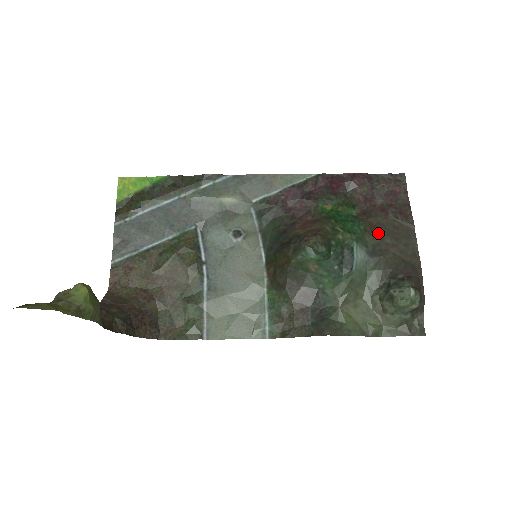
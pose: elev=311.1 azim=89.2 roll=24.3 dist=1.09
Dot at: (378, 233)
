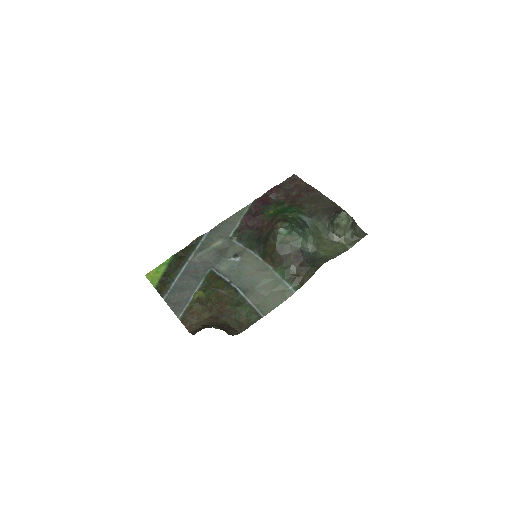
Dot at: (306, 206)
